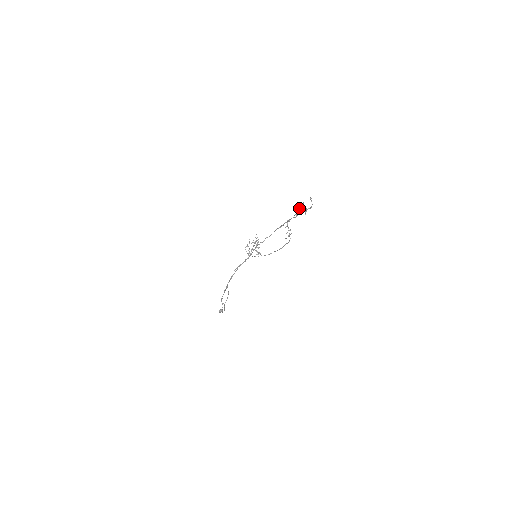
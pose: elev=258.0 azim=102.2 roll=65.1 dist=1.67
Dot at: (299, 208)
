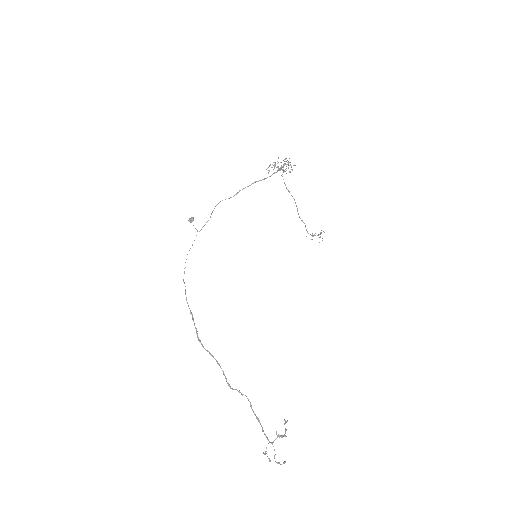
Dot at: (270, 460)
